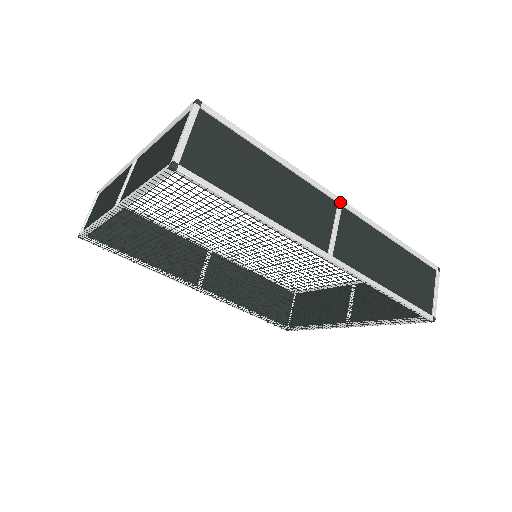
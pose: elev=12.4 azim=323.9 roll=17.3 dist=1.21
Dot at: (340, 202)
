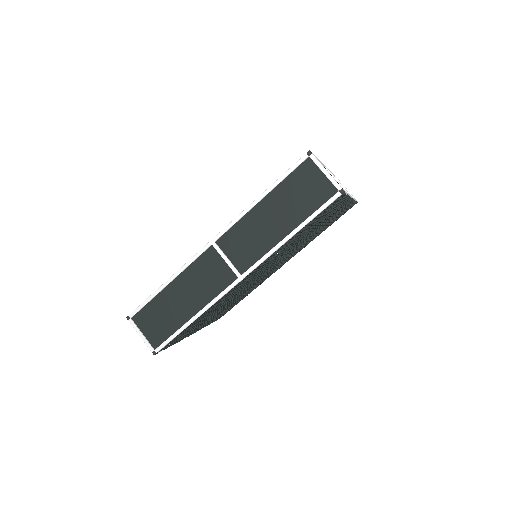
Dot at: (212, 243)
